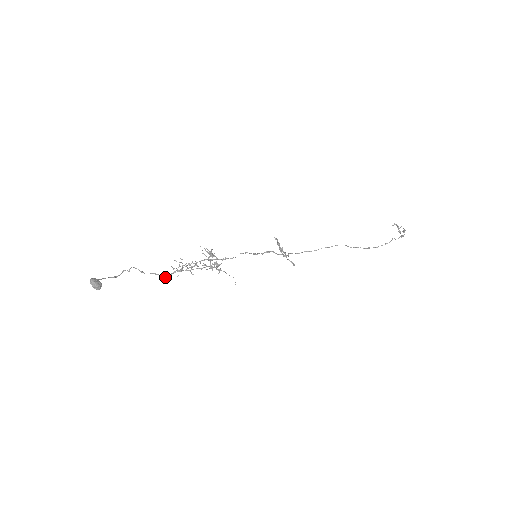
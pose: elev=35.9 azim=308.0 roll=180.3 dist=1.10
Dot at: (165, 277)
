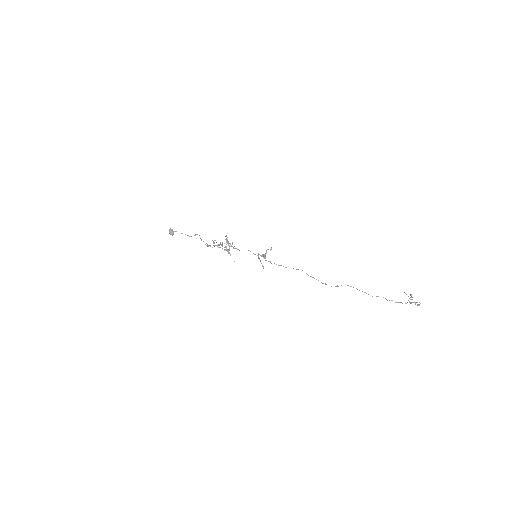
Dot at: (208, 246)
